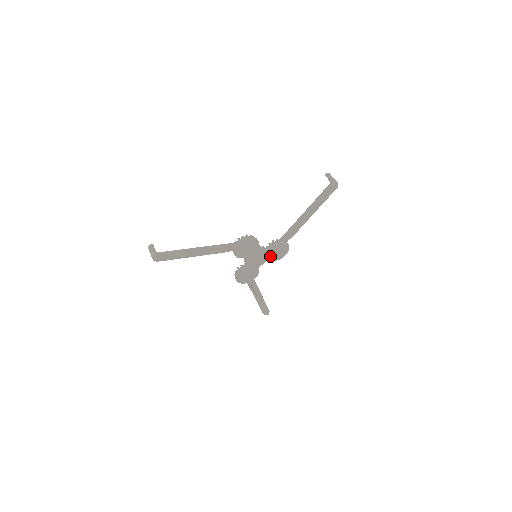
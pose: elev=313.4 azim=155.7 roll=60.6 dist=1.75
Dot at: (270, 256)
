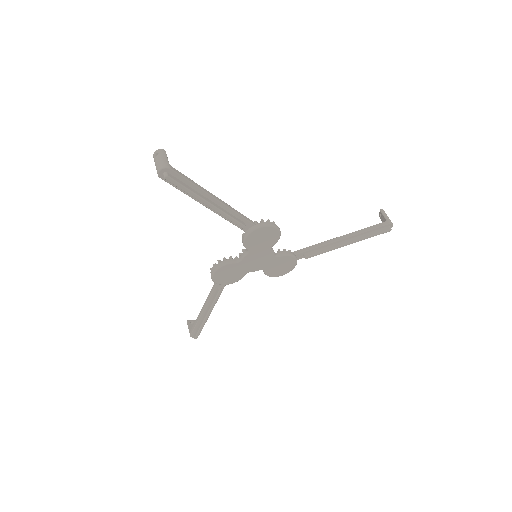
Dot at: (270, 266)
